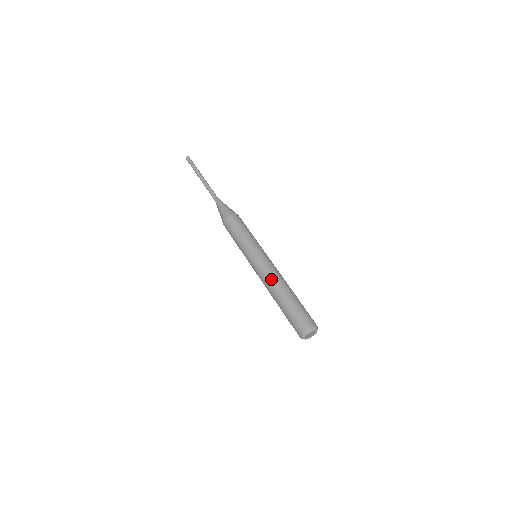
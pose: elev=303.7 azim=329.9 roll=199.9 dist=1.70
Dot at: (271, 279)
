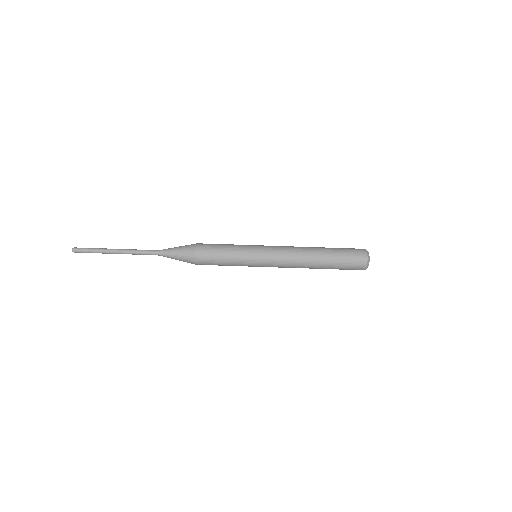
Dot at: (297, 253)
